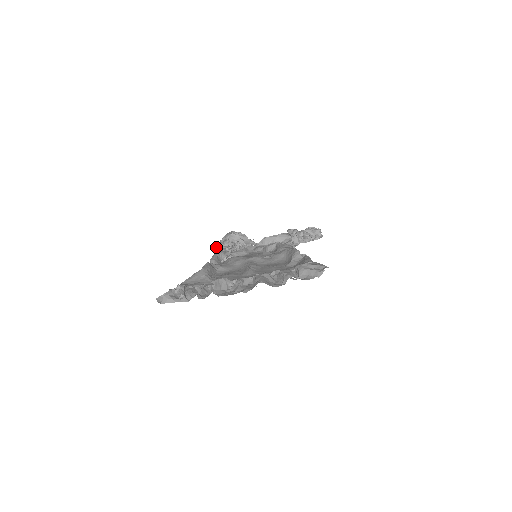
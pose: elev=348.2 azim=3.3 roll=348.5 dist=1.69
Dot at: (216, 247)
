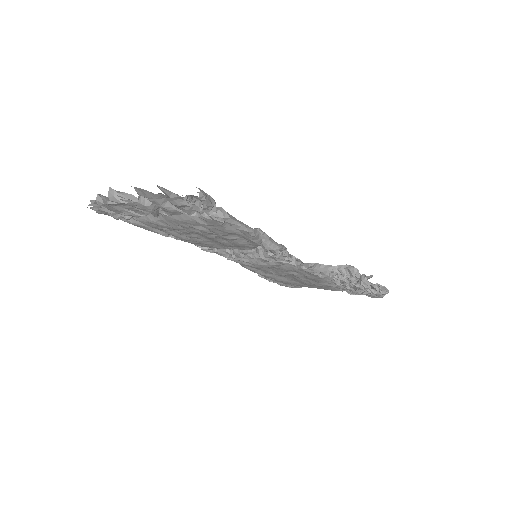
Dot at: occluded
